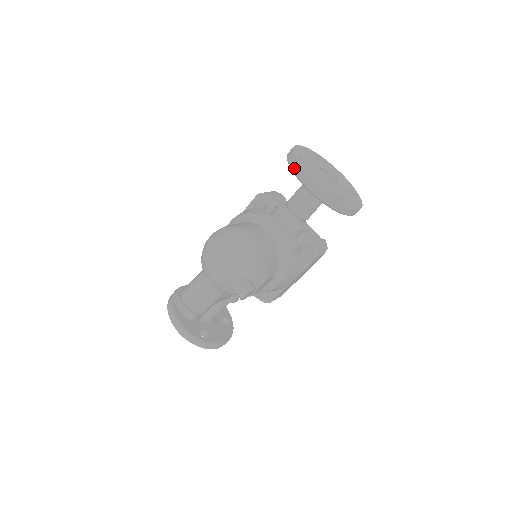
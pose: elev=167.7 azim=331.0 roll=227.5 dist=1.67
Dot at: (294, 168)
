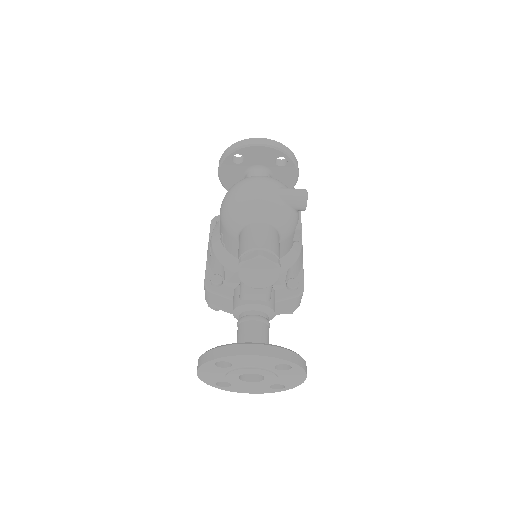
Dot at: (242, 144)
